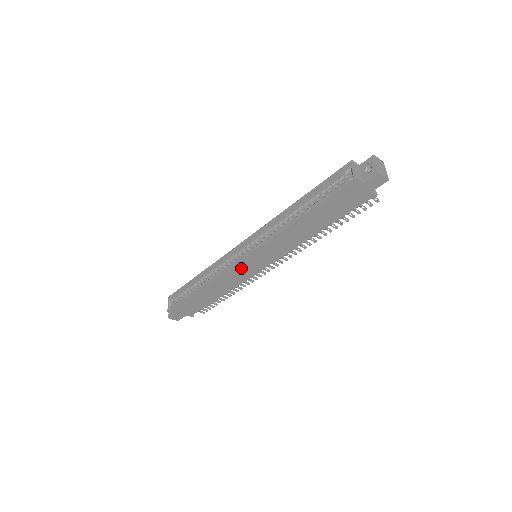
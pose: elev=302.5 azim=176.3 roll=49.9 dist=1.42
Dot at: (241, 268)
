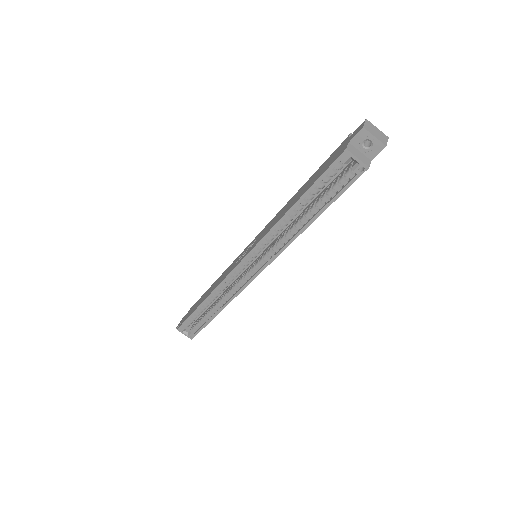
Dot at: occluded
